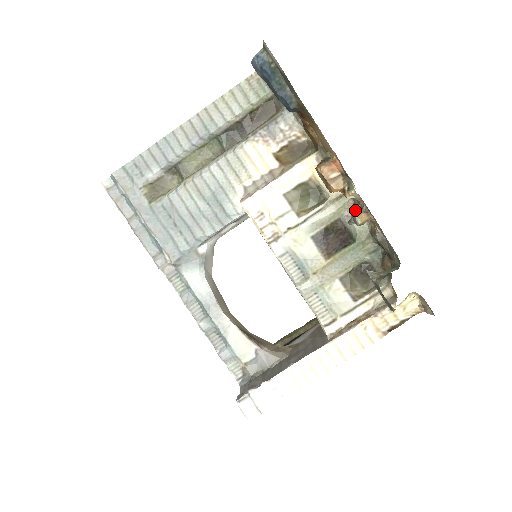
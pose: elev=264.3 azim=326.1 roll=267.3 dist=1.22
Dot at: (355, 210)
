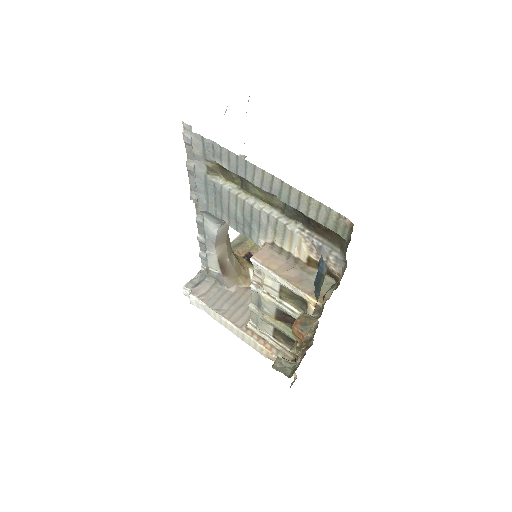
Dot at: occluded
